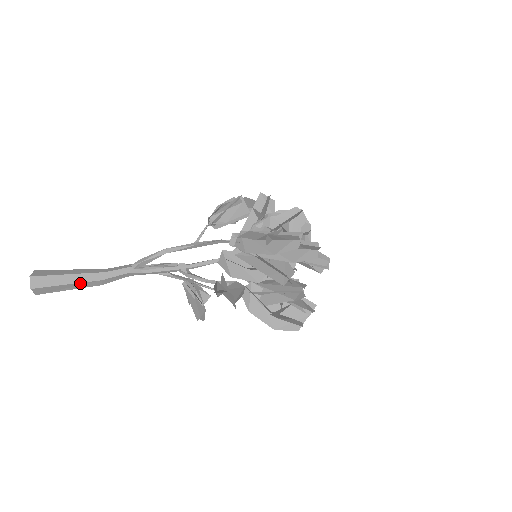
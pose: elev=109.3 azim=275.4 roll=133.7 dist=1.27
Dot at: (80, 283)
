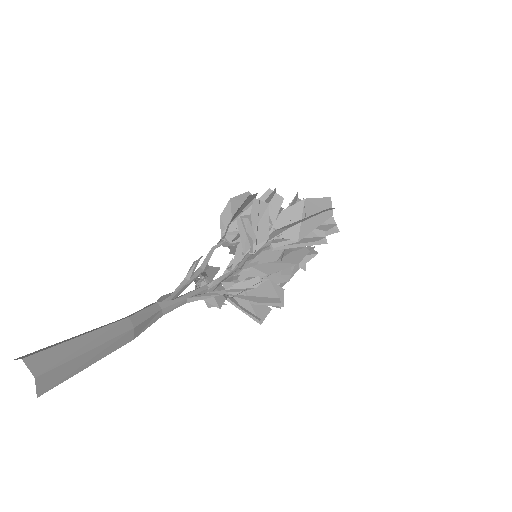
Dot at: (101, 330)
